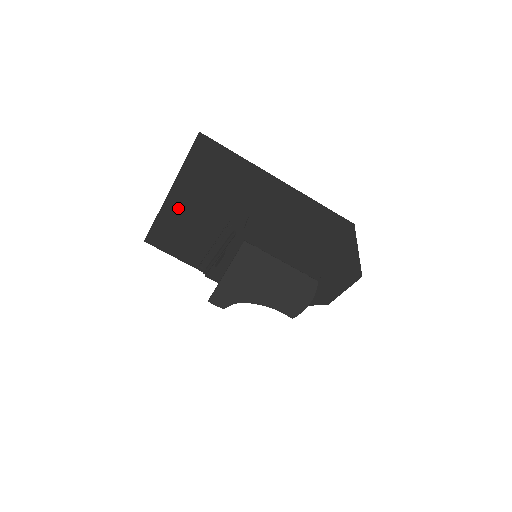
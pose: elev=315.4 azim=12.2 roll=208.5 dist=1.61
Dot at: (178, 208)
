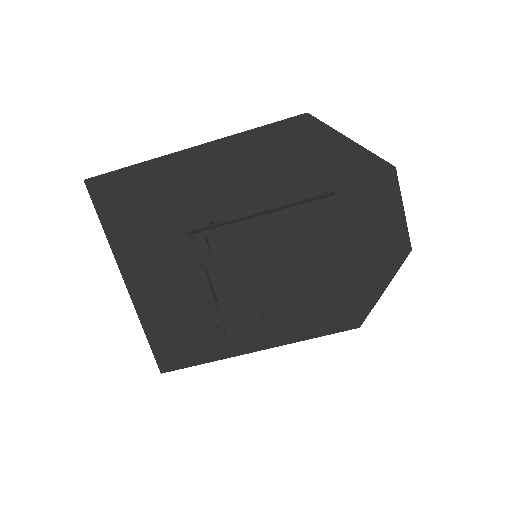
Dot at: (148, 291)
